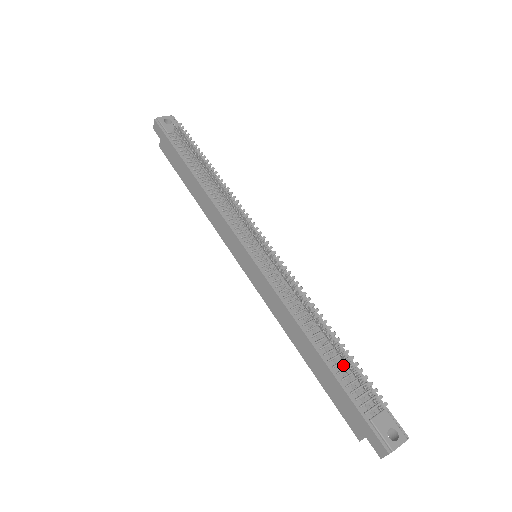
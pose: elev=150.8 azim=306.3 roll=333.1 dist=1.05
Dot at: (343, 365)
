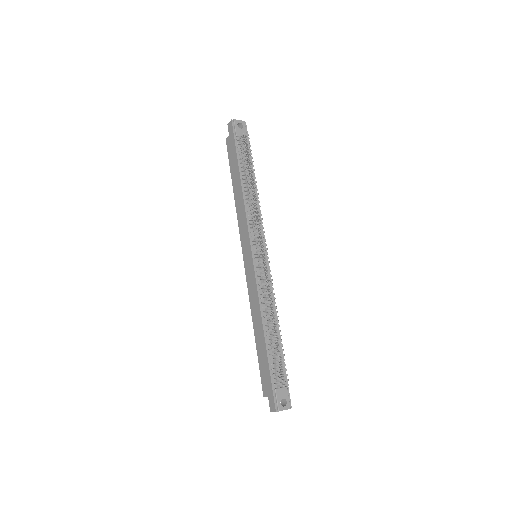
Dot at: (275, 352)
